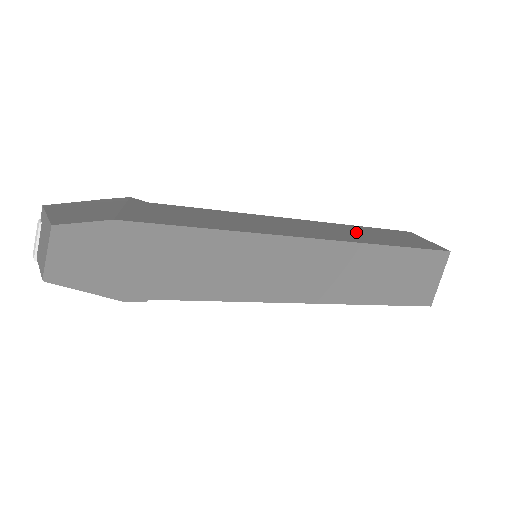
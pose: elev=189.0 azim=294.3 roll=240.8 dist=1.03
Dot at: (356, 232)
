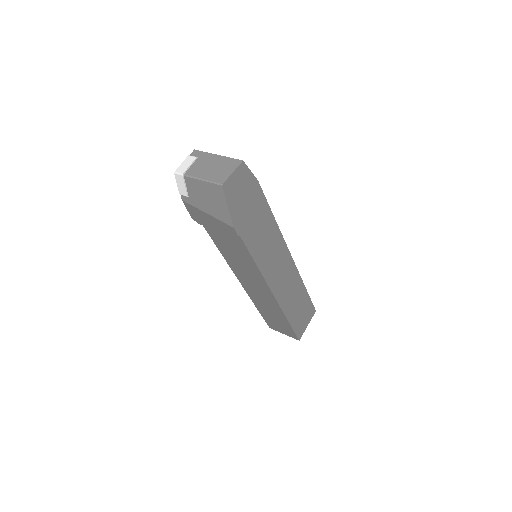
Dot at: occluded
